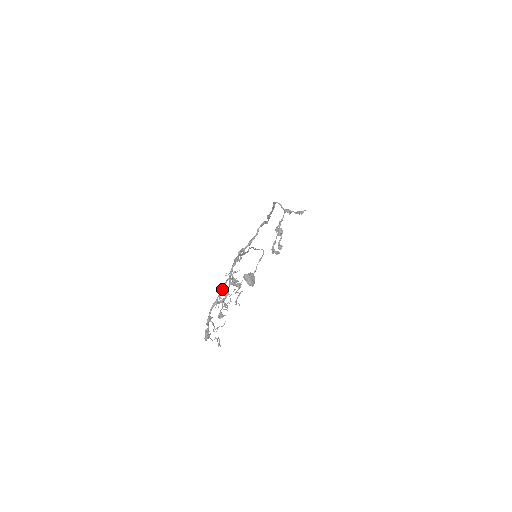
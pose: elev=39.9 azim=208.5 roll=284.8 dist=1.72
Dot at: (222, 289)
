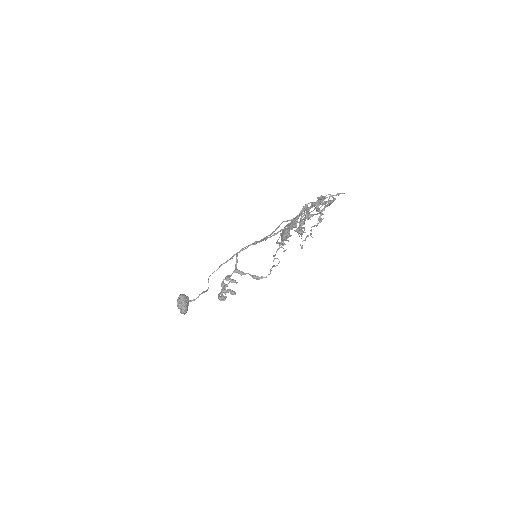
Dot at: (317, 203)
